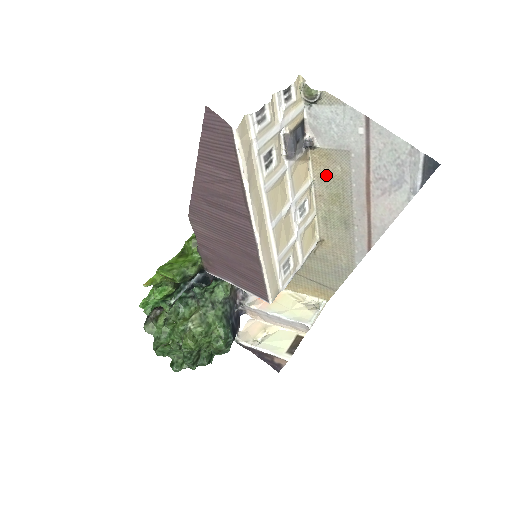
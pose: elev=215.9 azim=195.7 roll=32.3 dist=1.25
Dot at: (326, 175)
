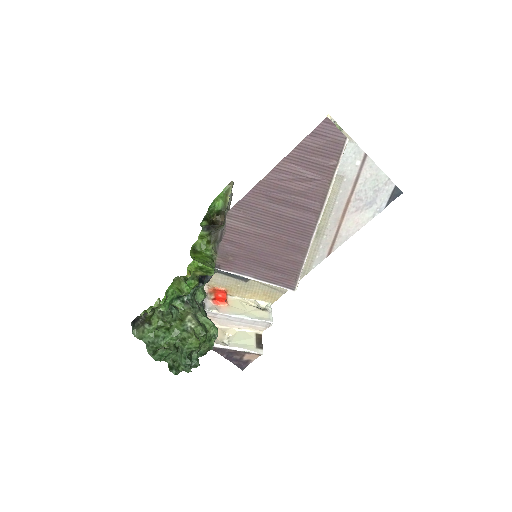
Dot at: occluded
